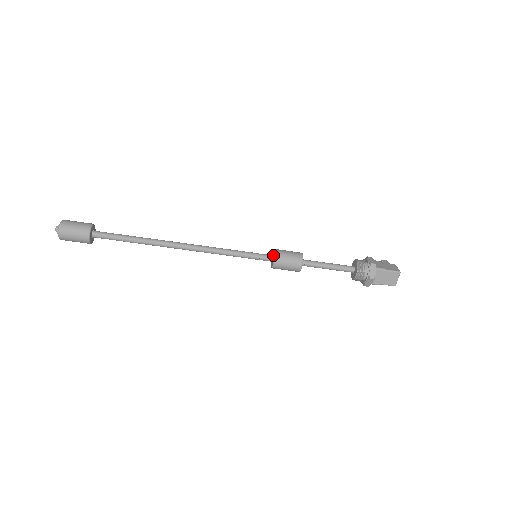
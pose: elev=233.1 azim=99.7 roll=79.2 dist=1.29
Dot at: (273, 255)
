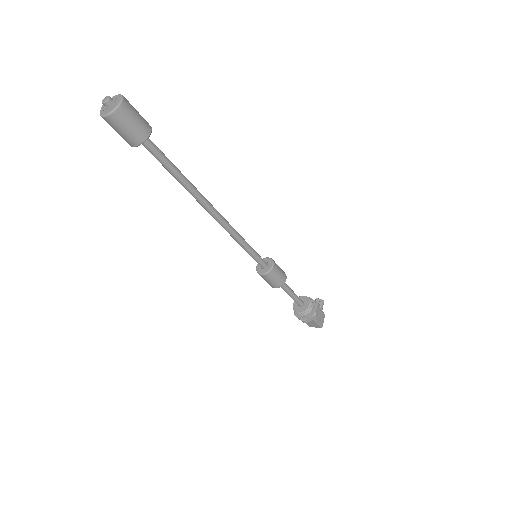
Dot at: (268, 266)
